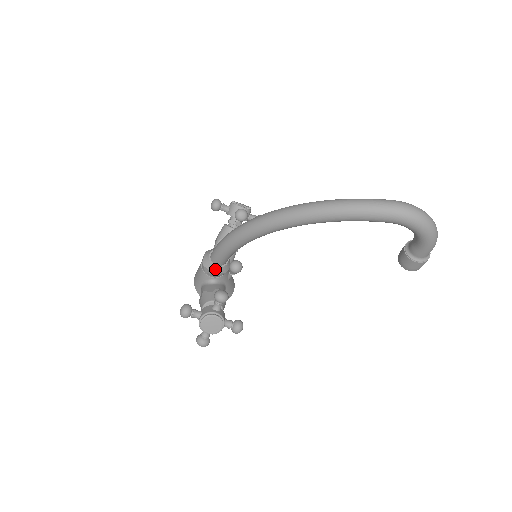
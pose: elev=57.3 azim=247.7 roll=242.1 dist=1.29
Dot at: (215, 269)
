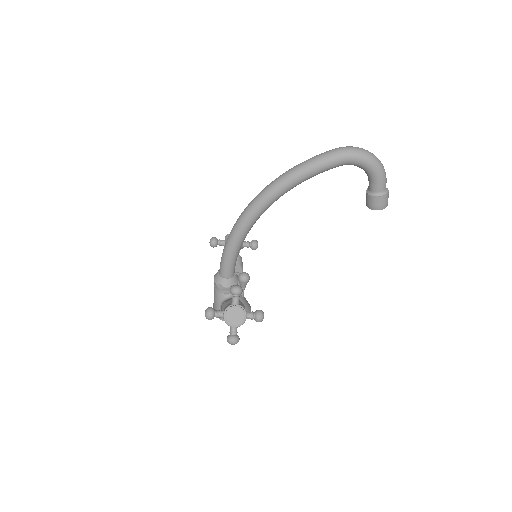
Dot at: (226, 282)
